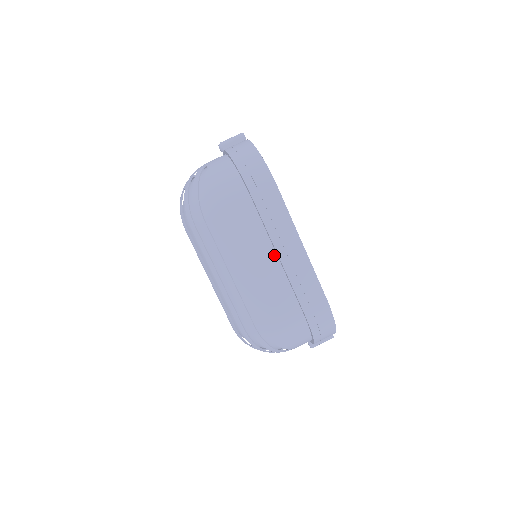
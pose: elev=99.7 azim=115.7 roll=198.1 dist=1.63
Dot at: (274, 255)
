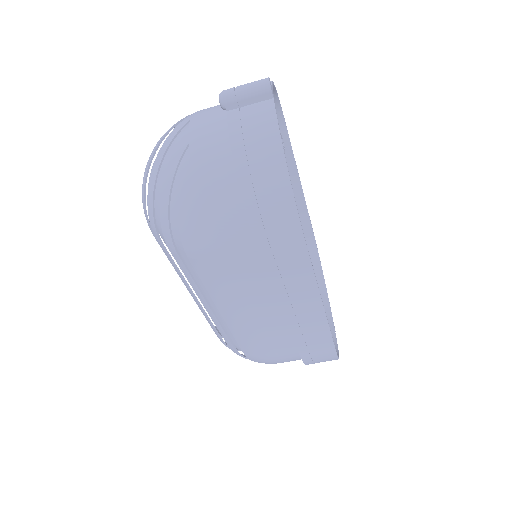
Dot at: (277, 306)
